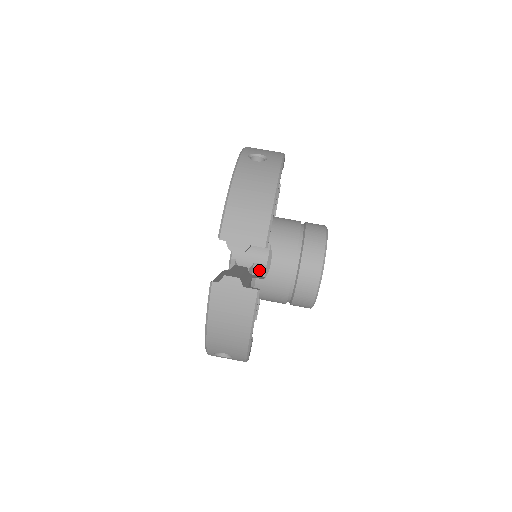
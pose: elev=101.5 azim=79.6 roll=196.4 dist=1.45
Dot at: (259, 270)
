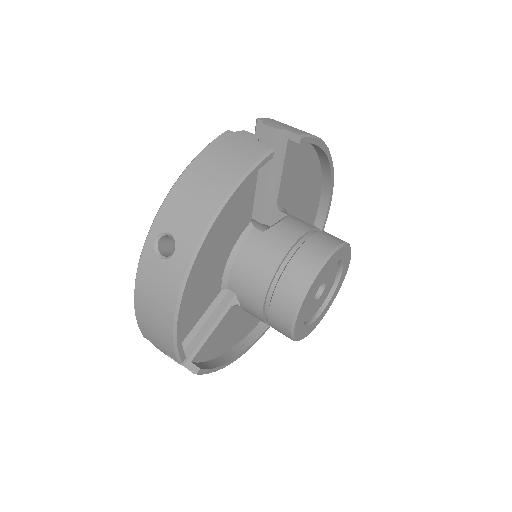
Dot at: occluded
